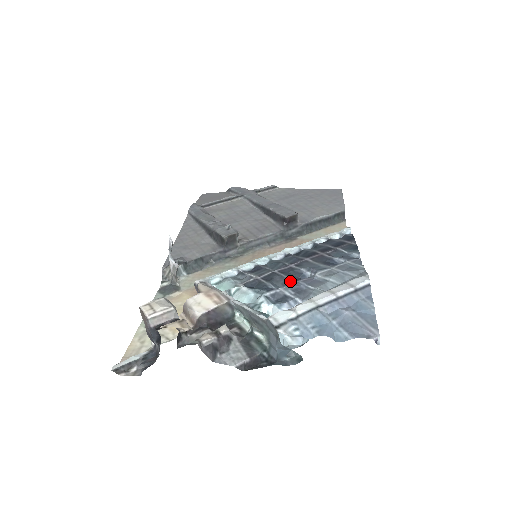
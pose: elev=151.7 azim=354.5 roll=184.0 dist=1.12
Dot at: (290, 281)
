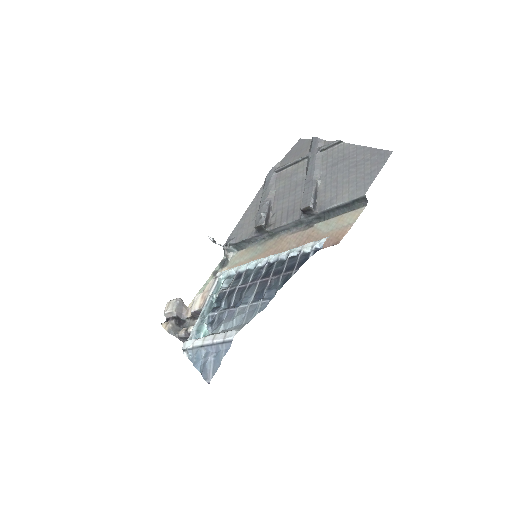
Dot at: (231, 304)
